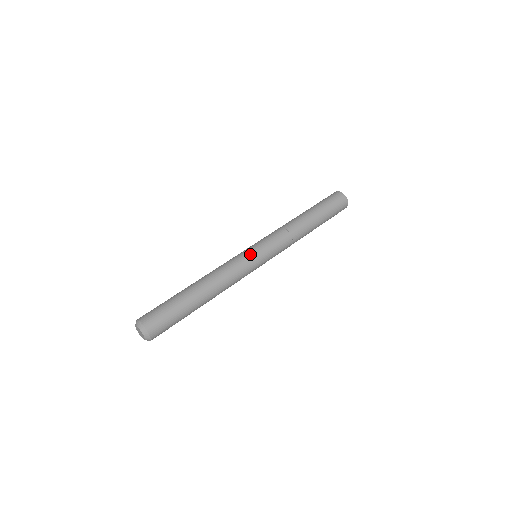
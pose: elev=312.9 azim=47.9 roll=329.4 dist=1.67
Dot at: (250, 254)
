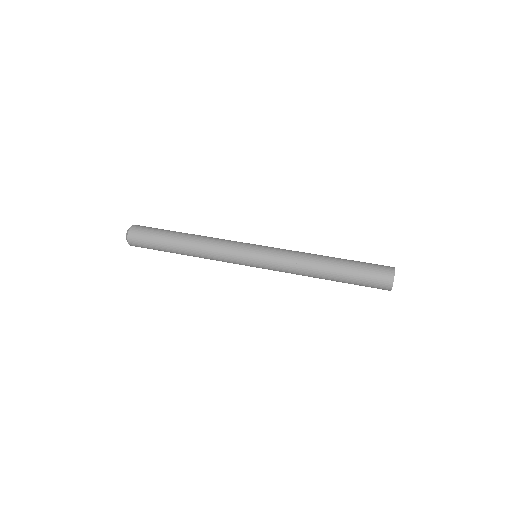
Dot at: (246, 247)
